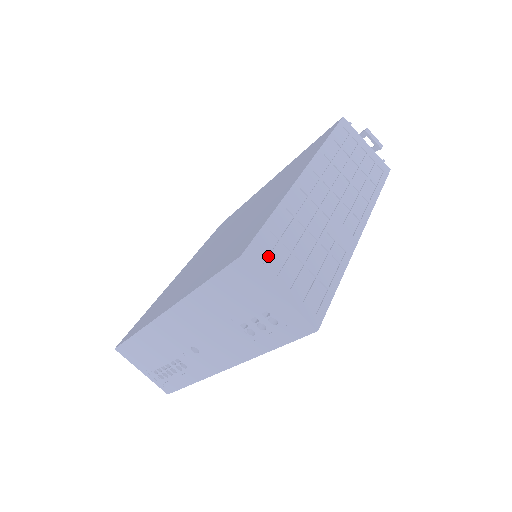
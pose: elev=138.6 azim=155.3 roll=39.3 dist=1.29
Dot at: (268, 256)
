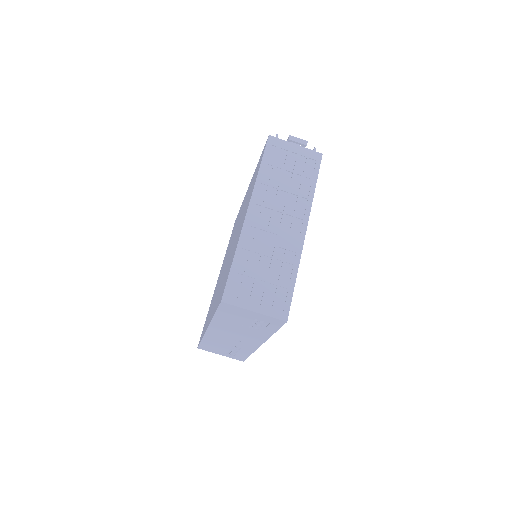
Dot at: (239, 291)
